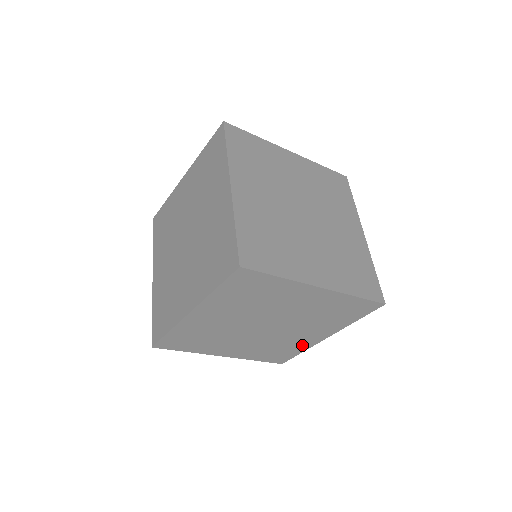
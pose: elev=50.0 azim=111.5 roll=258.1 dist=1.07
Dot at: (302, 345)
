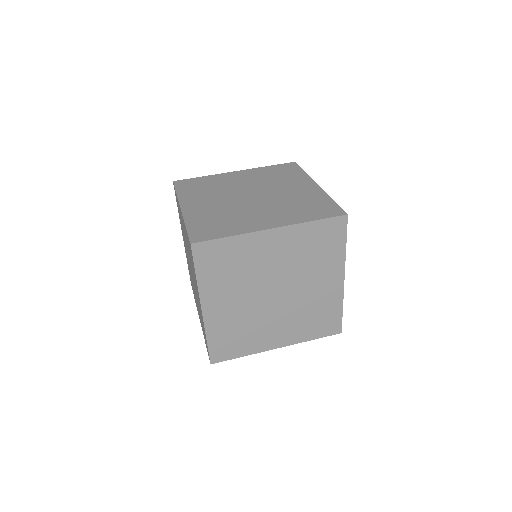
Dot at: (255, 345)
